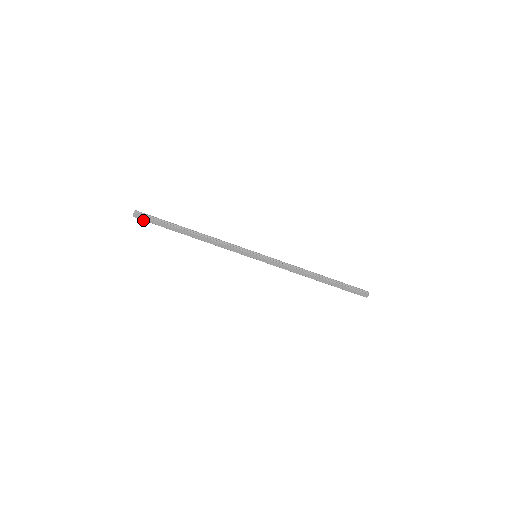
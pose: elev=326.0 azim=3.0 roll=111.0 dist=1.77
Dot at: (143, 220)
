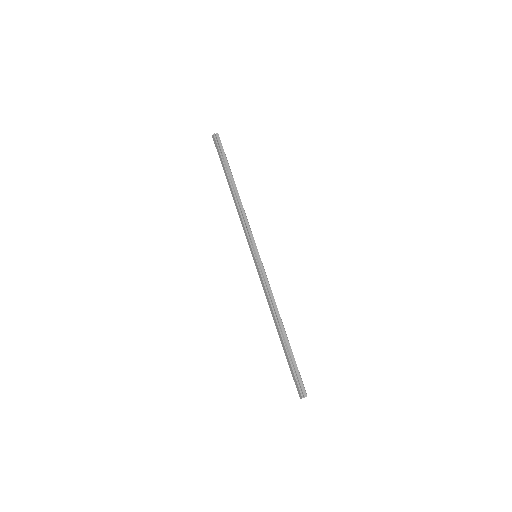
Dot at: (216, 146)
